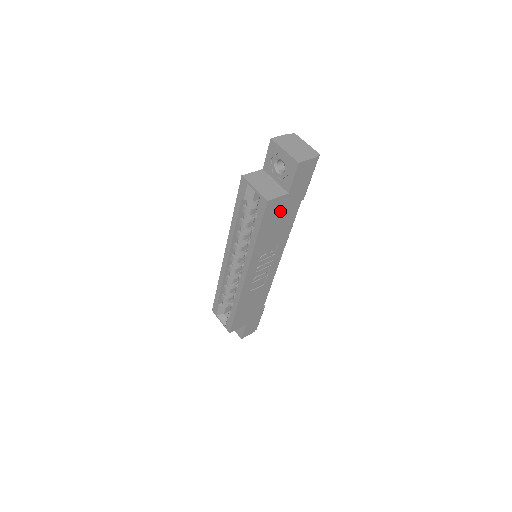
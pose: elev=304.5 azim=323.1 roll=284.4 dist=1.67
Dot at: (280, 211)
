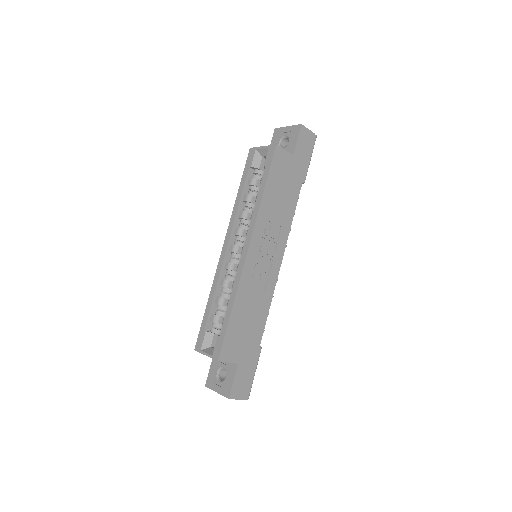
Dot at: (285, 173)
